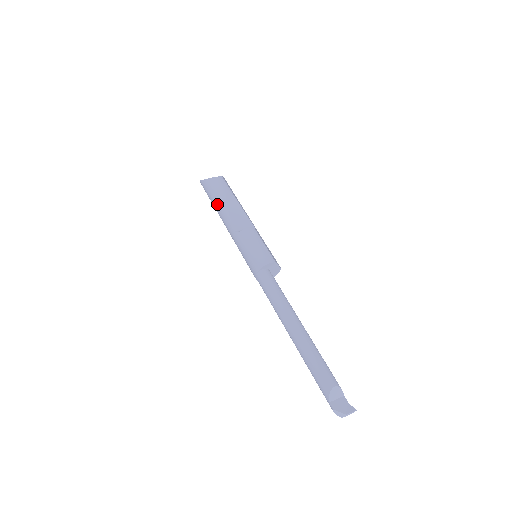
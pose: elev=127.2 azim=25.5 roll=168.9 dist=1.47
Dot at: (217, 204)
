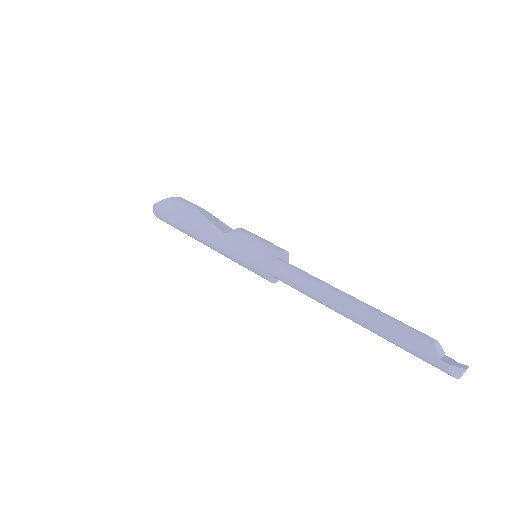
Dot at: (188, 216)
